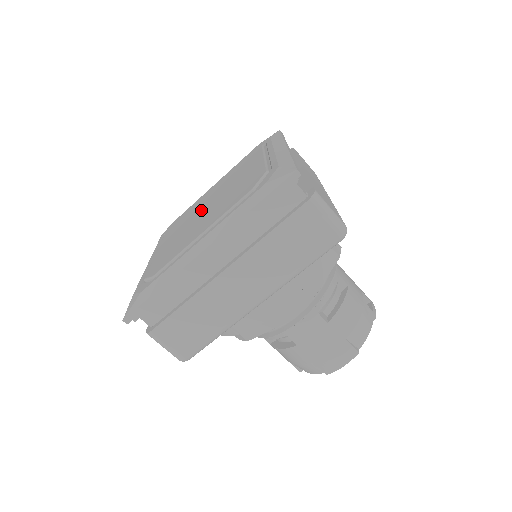
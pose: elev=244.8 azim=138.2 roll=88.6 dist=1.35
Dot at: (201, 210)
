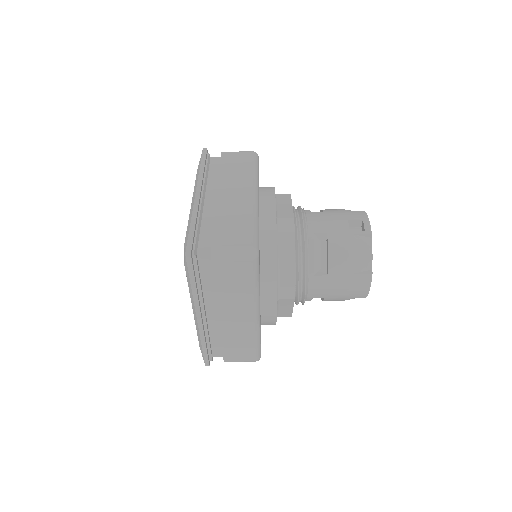
Dot at: occluded
